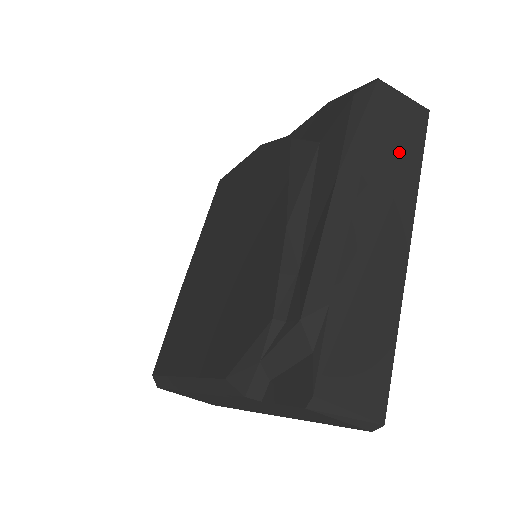
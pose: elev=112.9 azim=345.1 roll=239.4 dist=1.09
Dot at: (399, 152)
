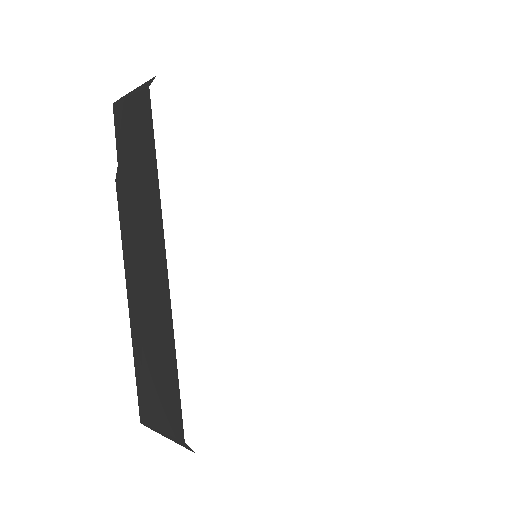
Dot at: occluded
